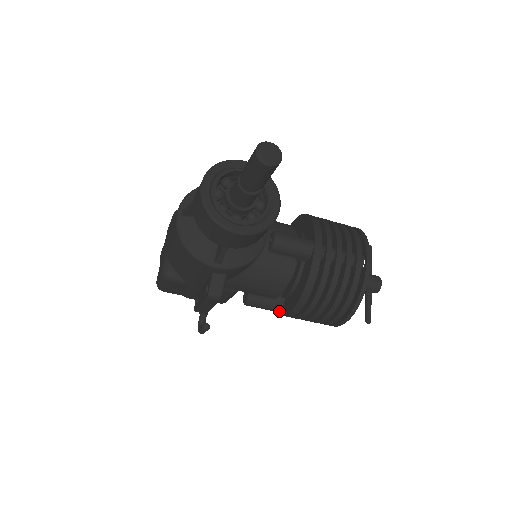
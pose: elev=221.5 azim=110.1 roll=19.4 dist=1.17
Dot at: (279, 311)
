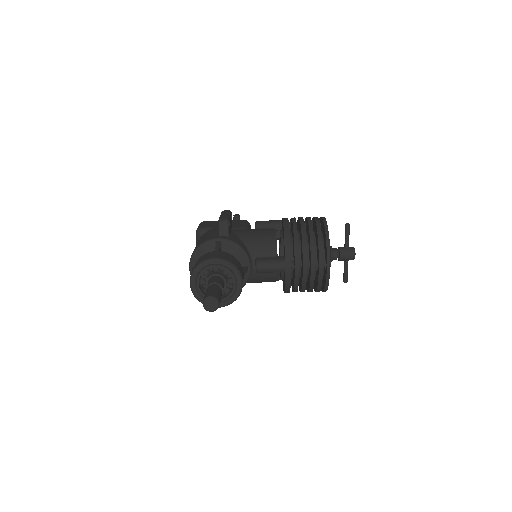
Dot at: (282, 280)
